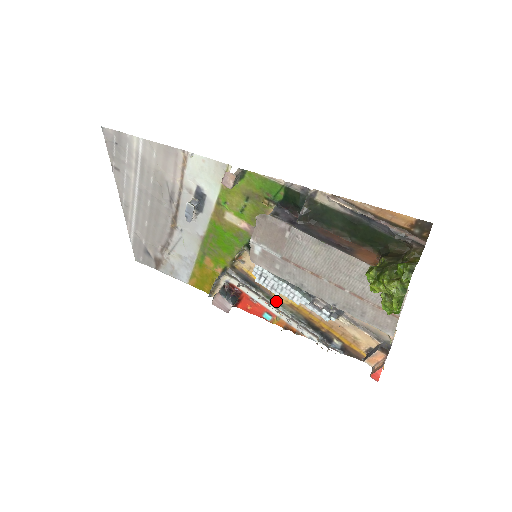
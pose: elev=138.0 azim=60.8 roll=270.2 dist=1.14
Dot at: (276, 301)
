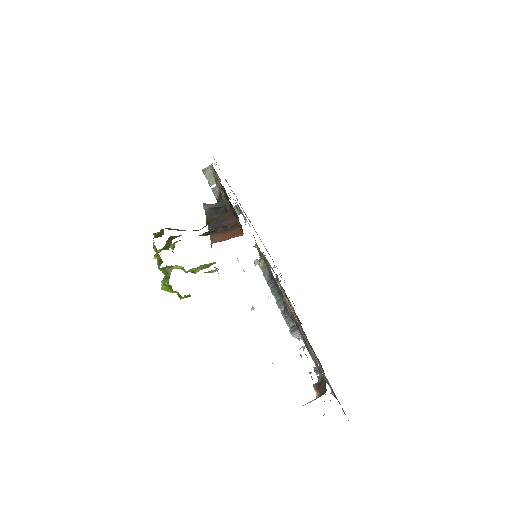
Dot at: (294, 314)
